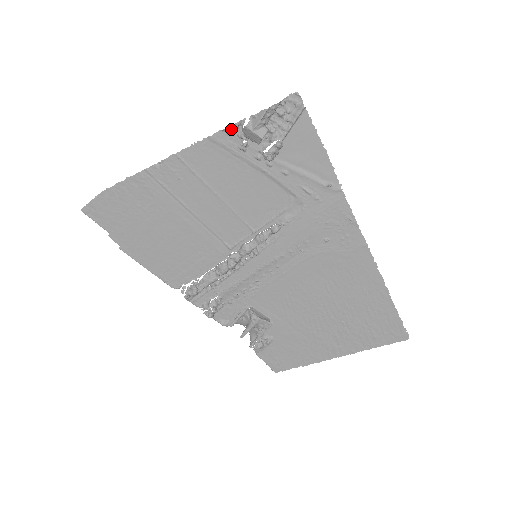
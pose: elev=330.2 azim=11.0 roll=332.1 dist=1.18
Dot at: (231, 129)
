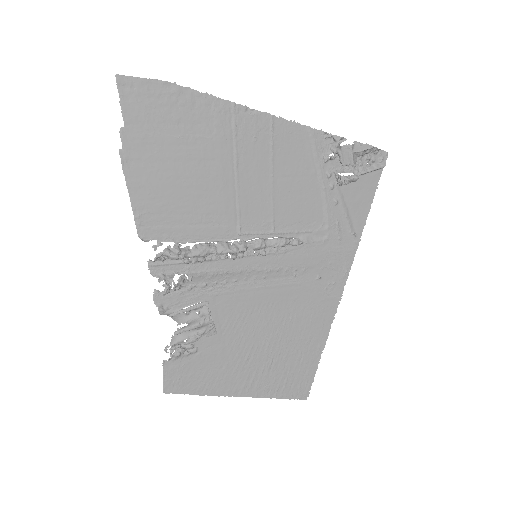
Dot at: (330, 137)
